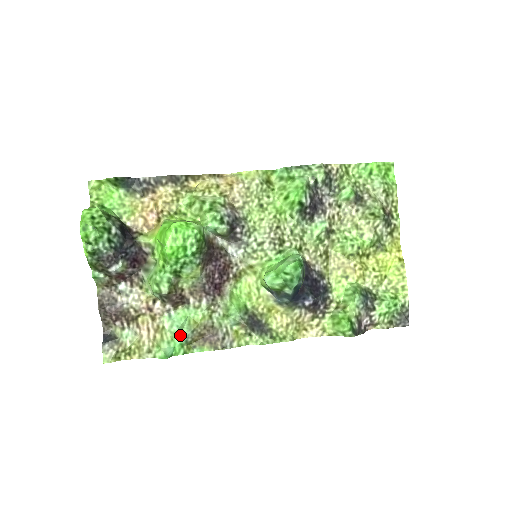
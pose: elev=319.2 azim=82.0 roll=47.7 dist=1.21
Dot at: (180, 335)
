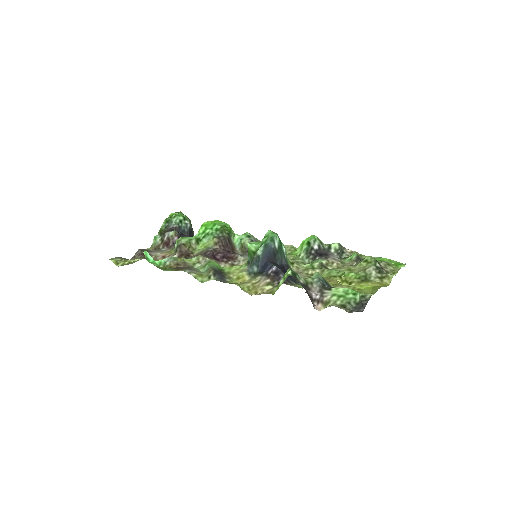
Dot at: (165, 260)
